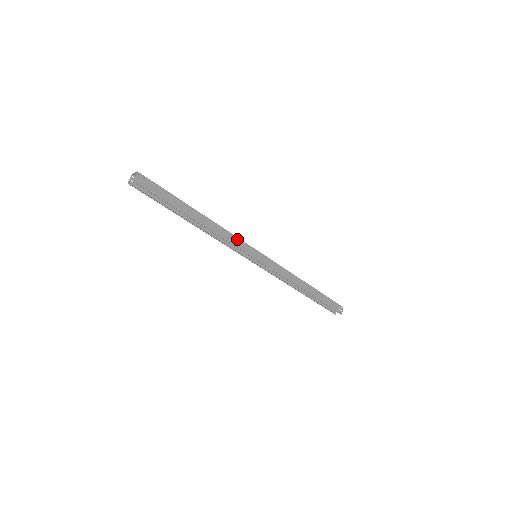
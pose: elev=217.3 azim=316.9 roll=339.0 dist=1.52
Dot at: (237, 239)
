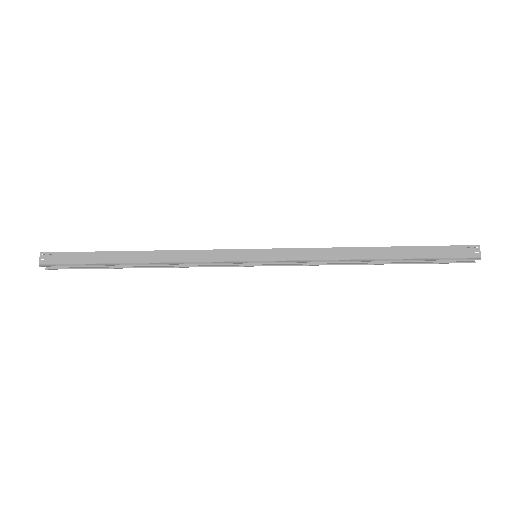
Dot at: (208, 252)
